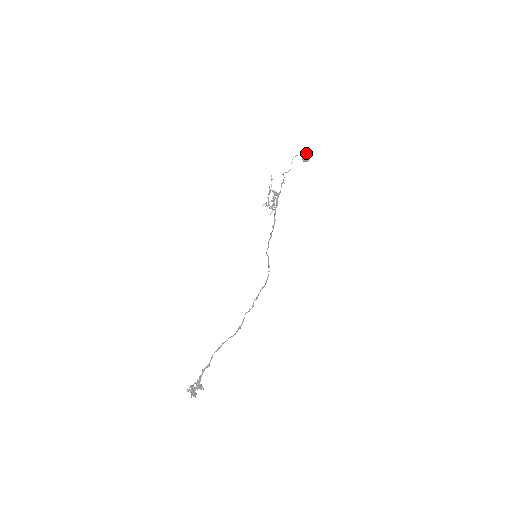
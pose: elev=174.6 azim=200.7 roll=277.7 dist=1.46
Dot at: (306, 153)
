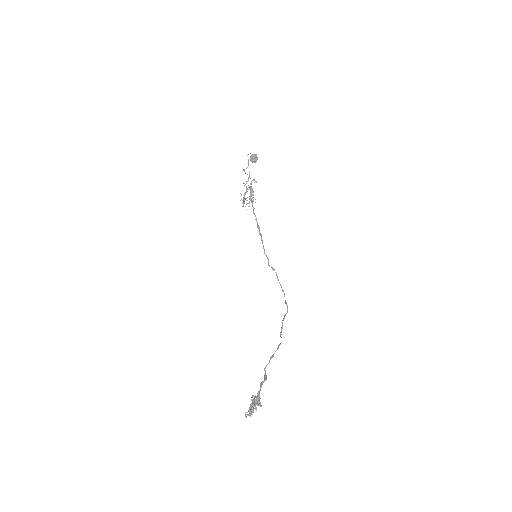
Dot at: (256, 154)
